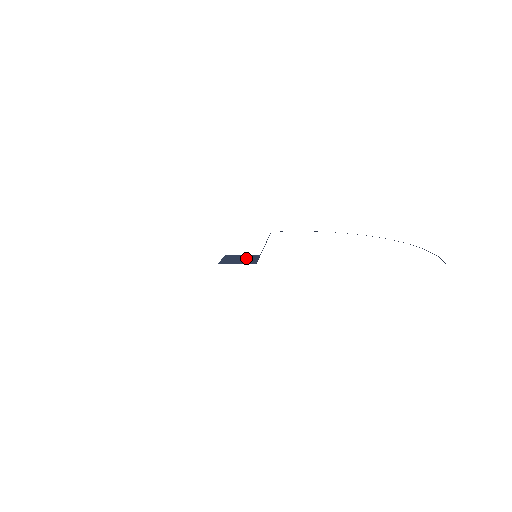
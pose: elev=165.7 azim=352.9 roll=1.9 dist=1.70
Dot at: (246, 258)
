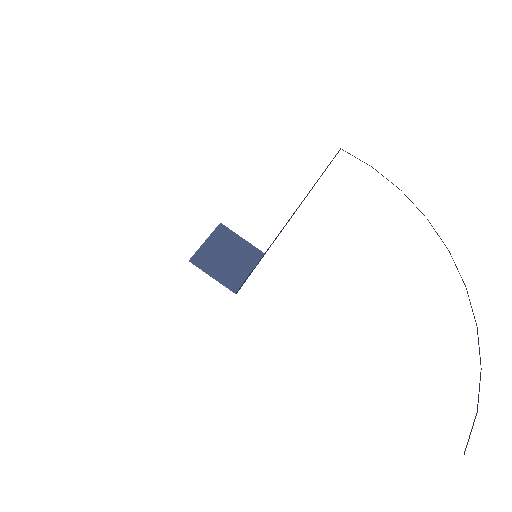
Dot at: (237, 259)
